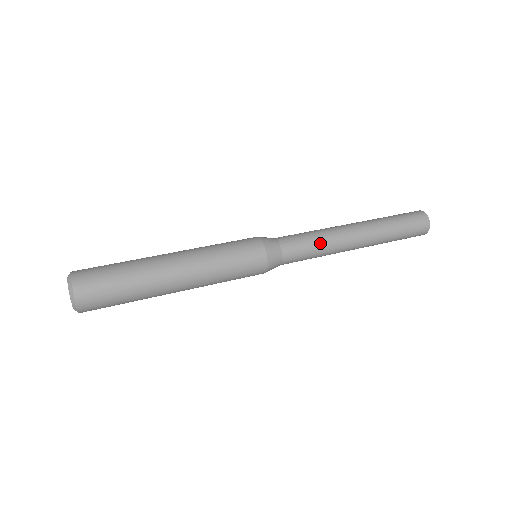
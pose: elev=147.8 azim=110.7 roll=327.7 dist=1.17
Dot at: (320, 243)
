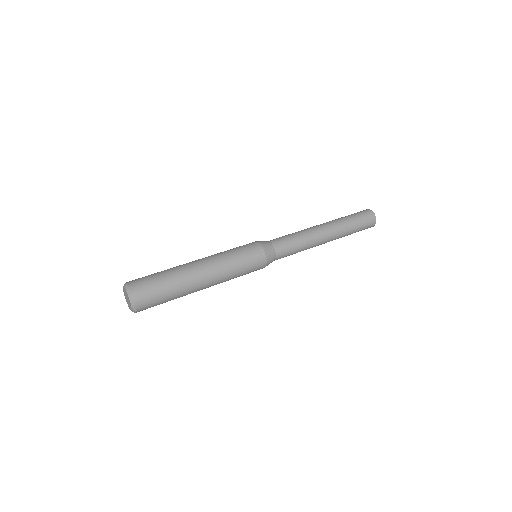
Dot at: (297, 234)
